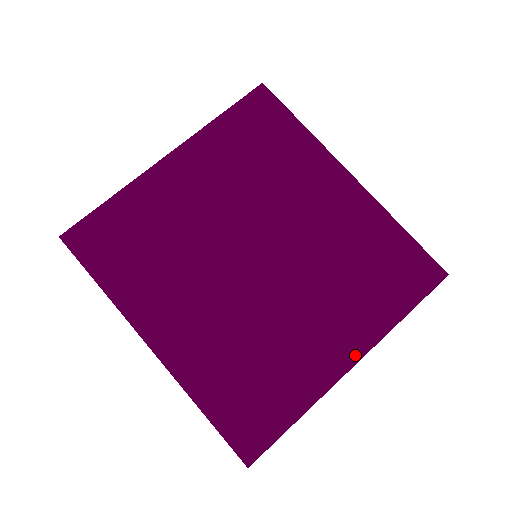
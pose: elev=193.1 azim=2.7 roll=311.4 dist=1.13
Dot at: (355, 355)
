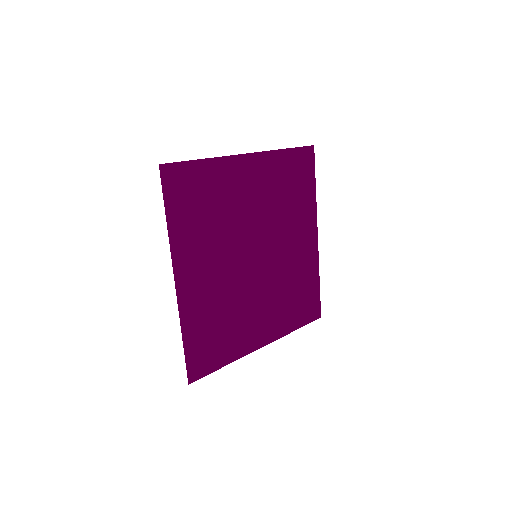
Dot at: (267, 341)
